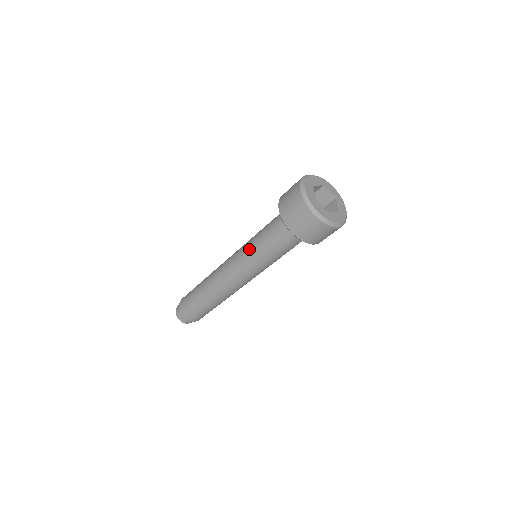
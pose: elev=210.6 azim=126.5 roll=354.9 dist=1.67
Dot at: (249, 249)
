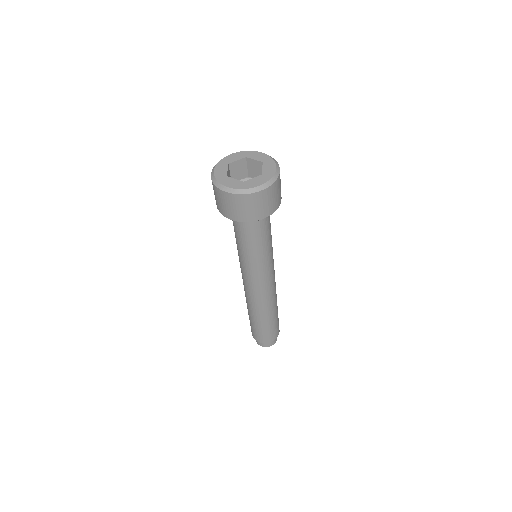
Dot at: occluded
